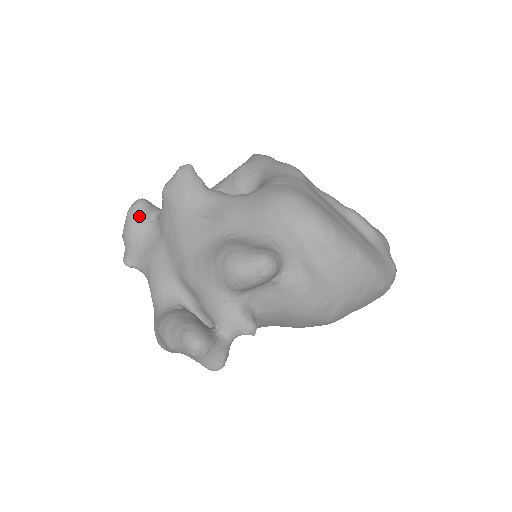
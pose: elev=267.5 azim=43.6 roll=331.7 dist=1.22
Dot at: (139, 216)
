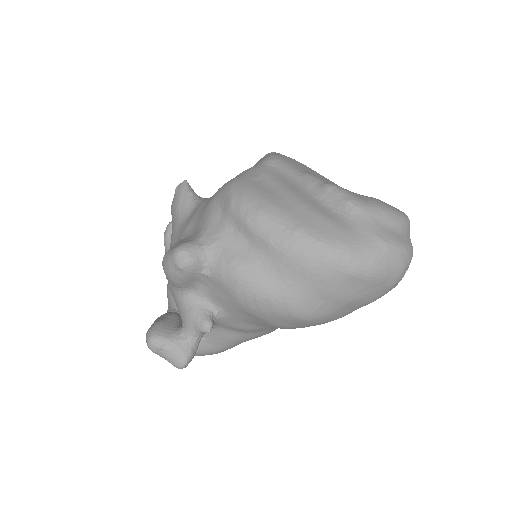
Dot at: (169, 236)
